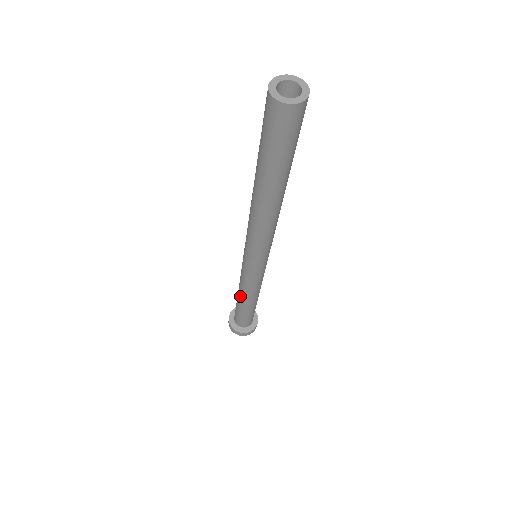
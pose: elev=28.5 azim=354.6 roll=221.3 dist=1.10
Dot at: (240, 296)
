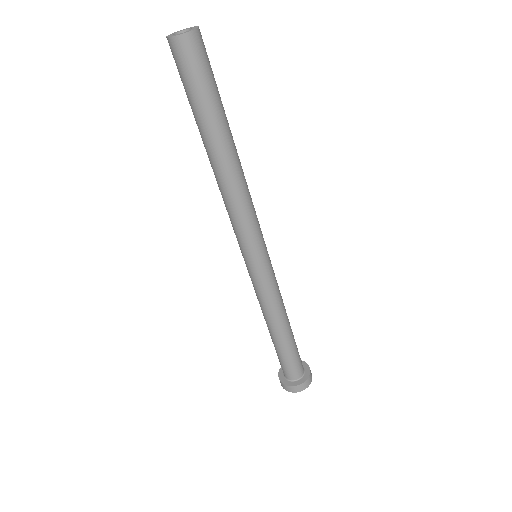
Dot at: (273, 326)
